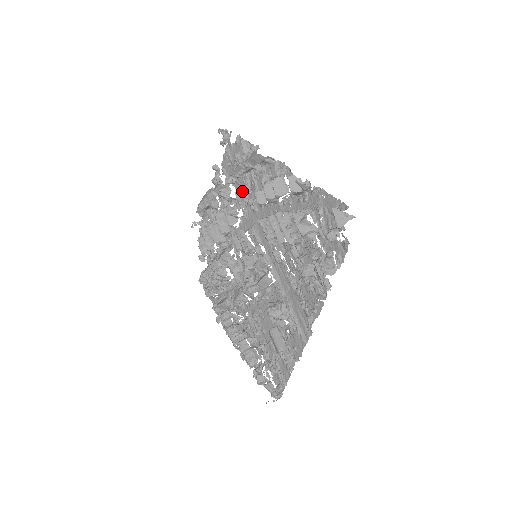
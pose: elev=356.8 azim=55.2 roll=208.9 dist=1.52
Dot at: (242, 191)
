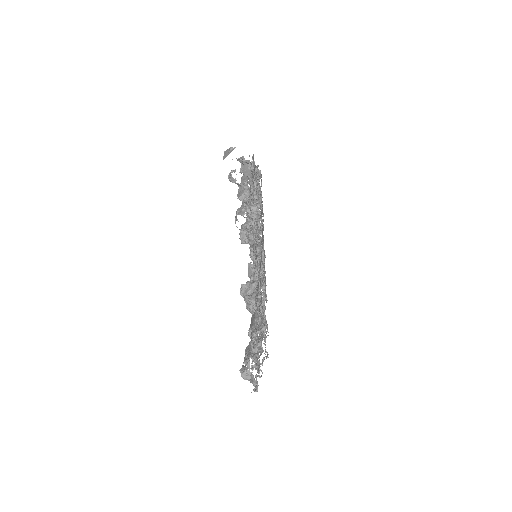
Dot at: (262, 213)
